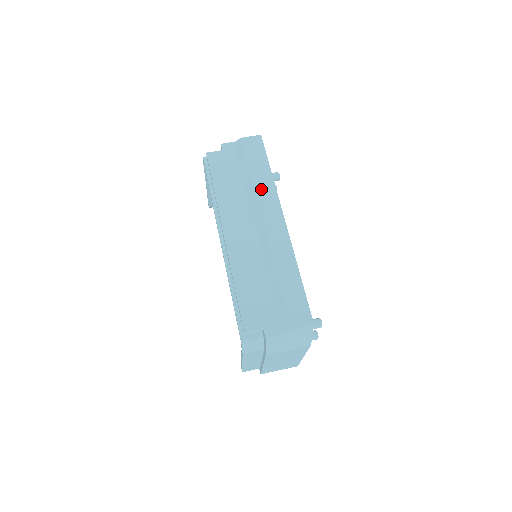
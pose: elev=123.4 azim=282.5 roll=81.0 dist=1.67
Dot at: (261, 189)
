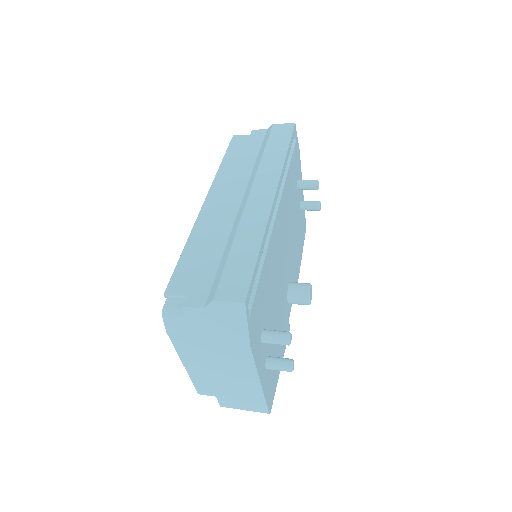
Dot at: (266, 165)
